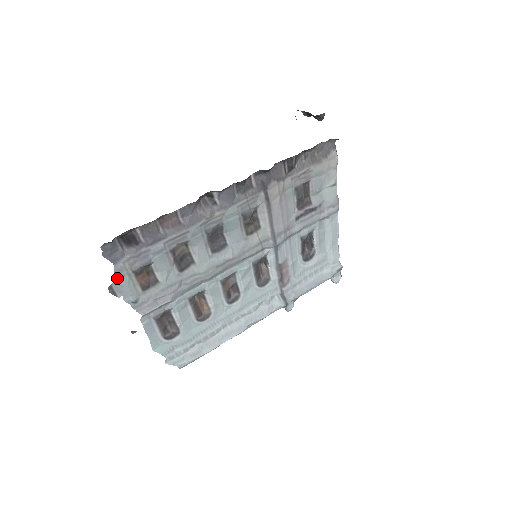
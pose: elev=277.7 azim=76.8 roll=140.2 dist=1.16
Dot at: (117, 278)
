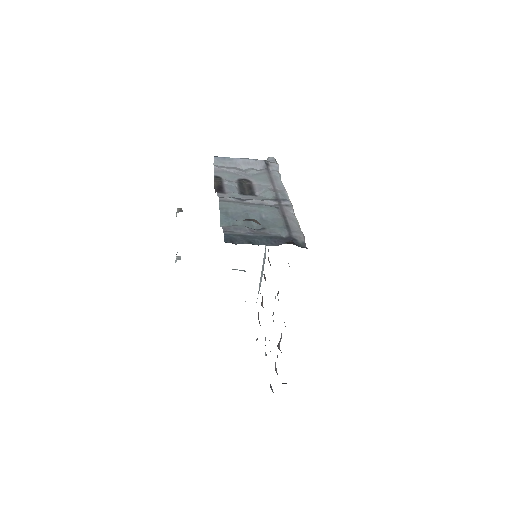
Dot at: occluded
